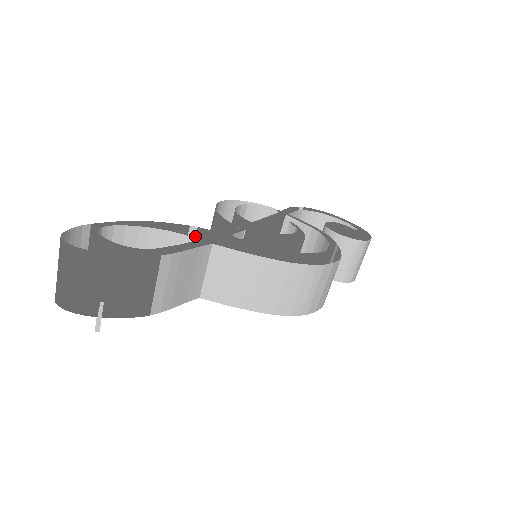
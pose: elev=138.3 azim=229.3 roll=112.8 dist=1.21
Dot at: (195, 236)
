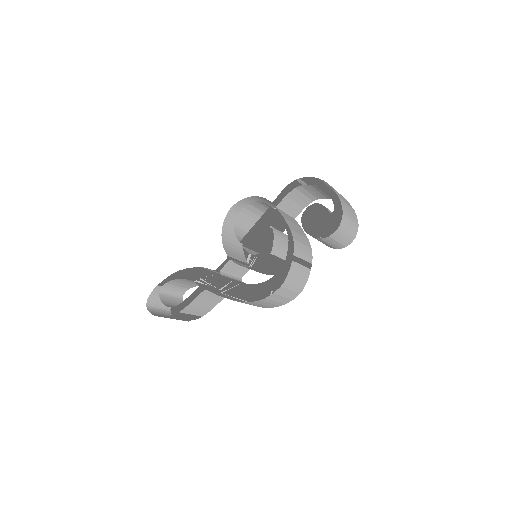
Dot at: (207, 268)
